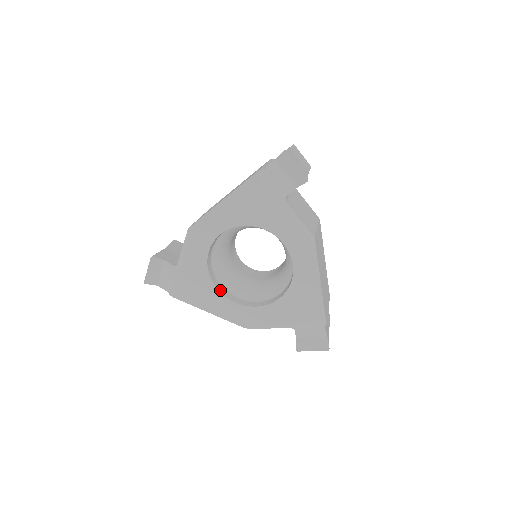
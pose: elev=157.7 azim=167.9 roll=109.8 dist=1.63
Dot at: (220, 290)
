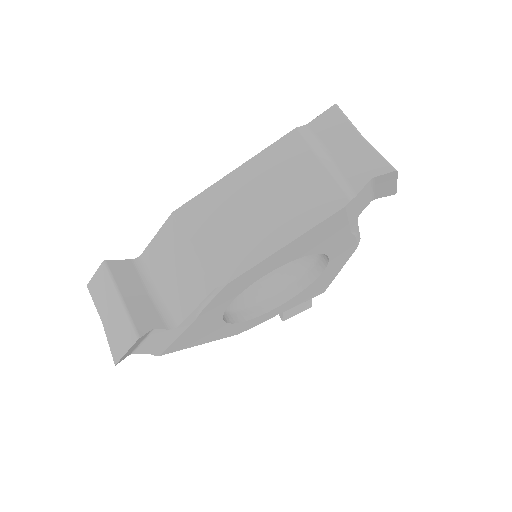
Dot at: (226, 320)
